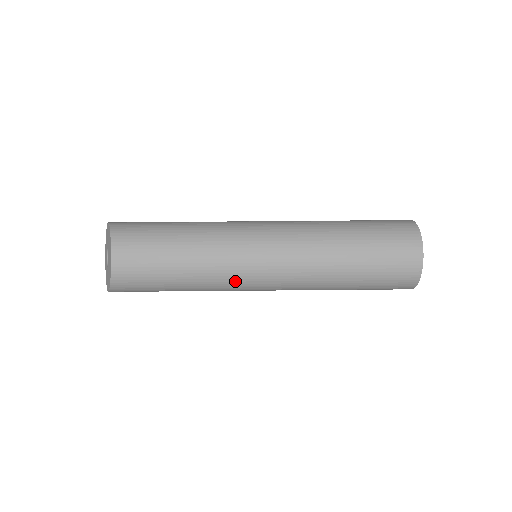
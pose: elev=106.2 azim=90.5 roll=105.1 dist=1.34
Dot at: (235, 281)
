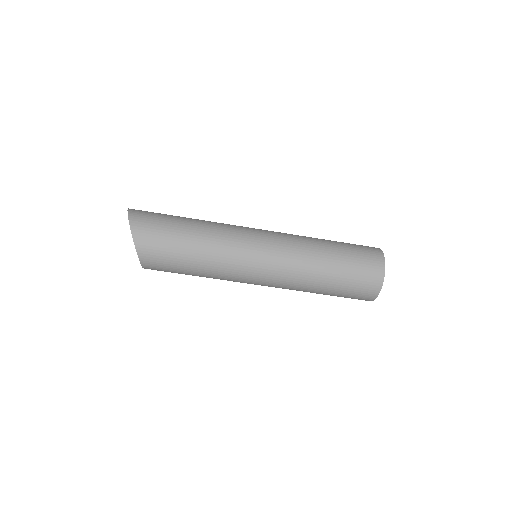
Dot at: occluded
